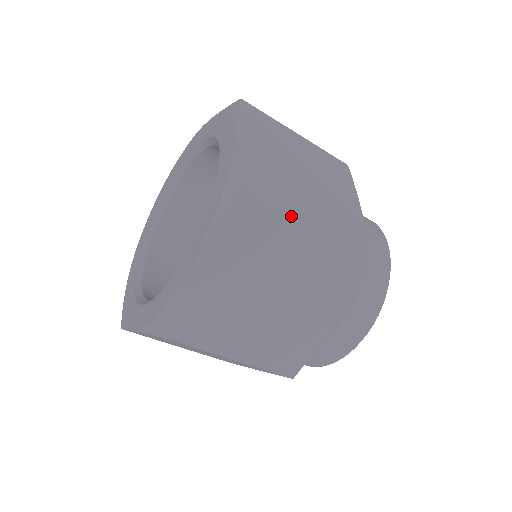
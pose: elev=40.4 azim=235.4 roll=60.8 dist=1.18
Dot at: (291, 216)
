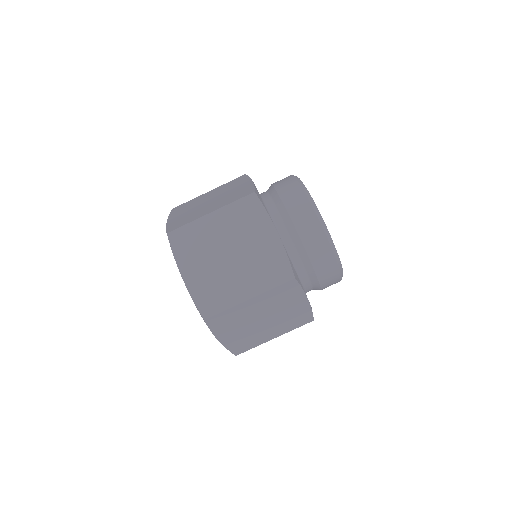
Dot at: (198, 218)
